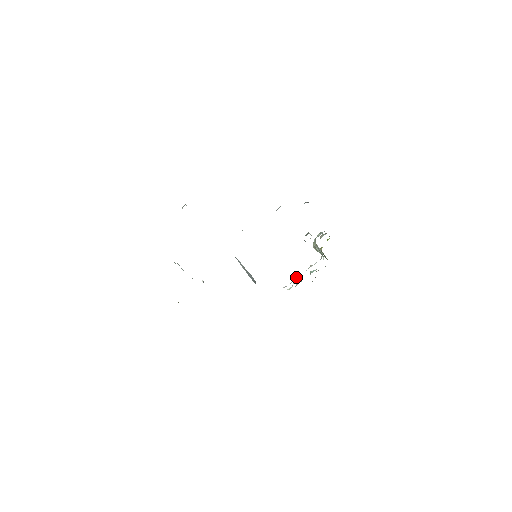
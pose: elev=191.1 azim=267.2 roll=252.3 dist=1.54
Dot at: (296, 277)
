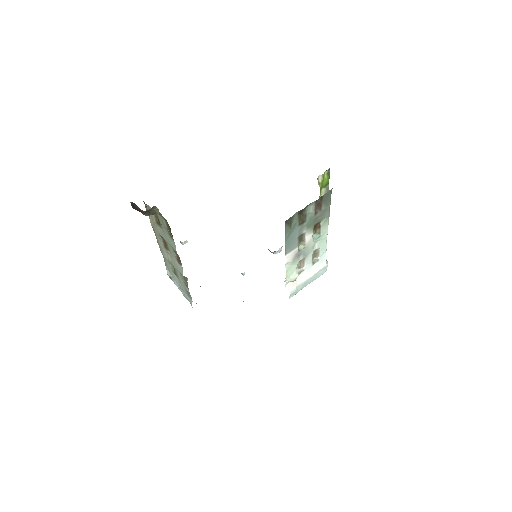
Dot at: (300, 270)
